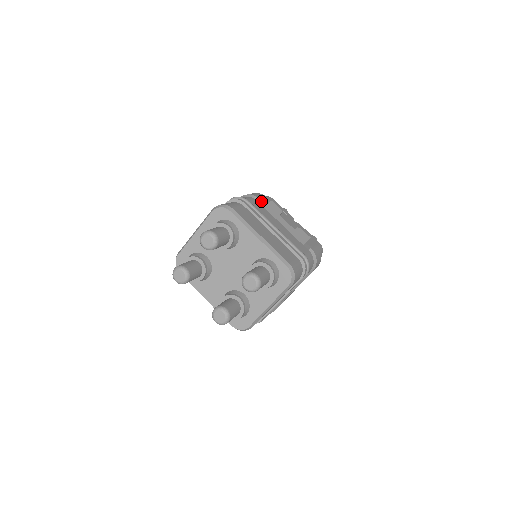
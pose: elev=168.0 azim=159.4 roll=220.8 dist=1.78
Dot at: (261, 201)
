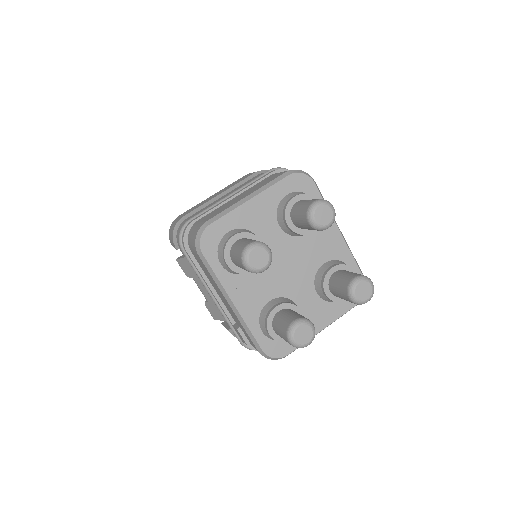
Dot at: occluded
